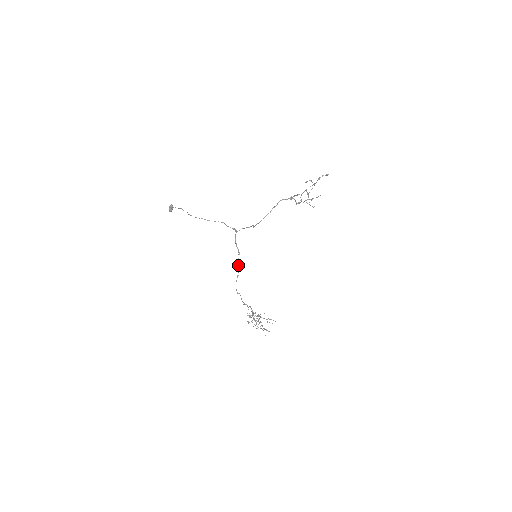
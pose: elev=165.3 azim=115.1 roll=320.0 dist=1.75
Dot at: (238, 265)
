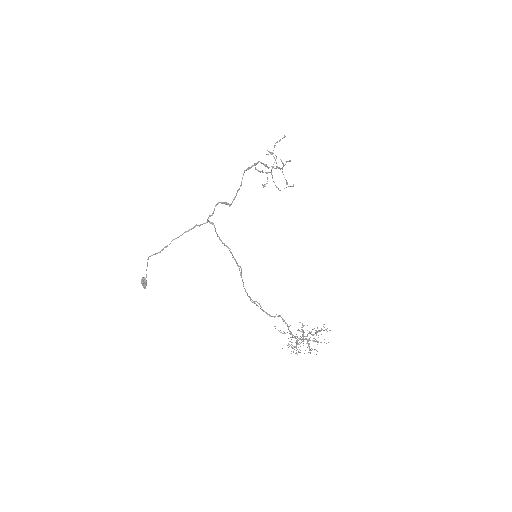
Dot at: occluded
